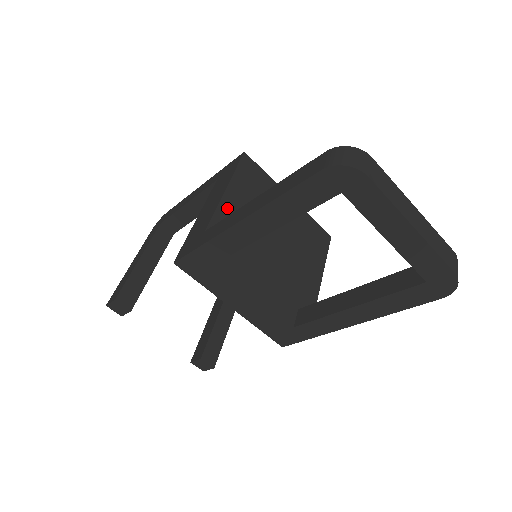
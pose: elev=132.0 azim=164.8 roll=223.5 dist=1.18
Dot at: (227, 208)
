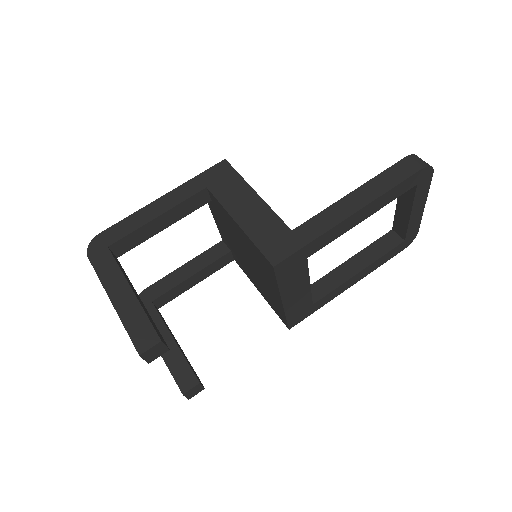
Dot at: occluded
